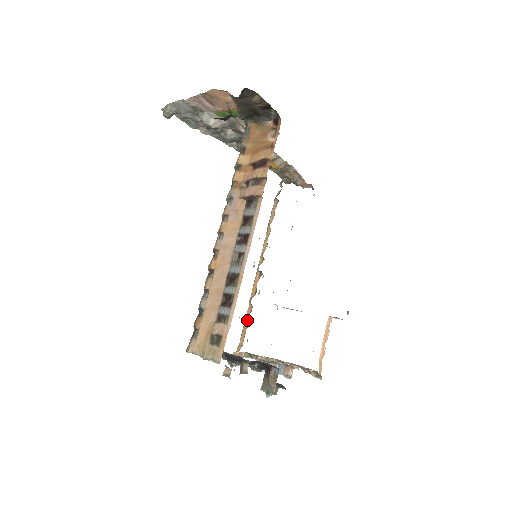
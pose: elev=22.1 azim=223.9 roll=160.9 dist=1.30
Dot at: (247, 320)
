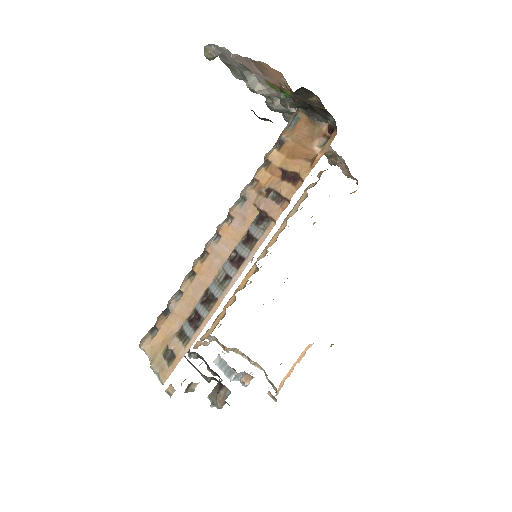
Dot at: (225, 311)
